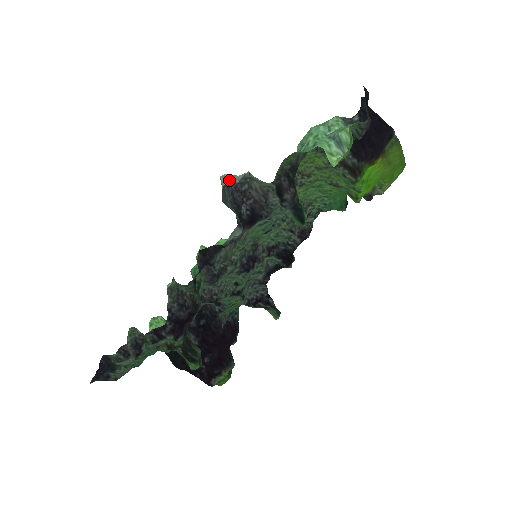
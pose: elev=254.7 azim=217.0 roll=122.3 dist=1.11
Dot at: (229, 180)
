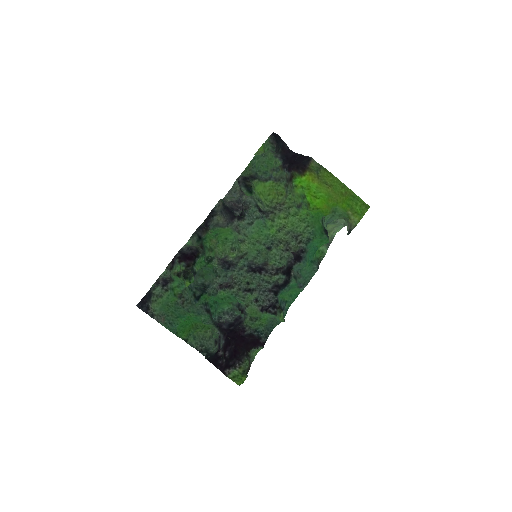
Dot at: (229, 198)
